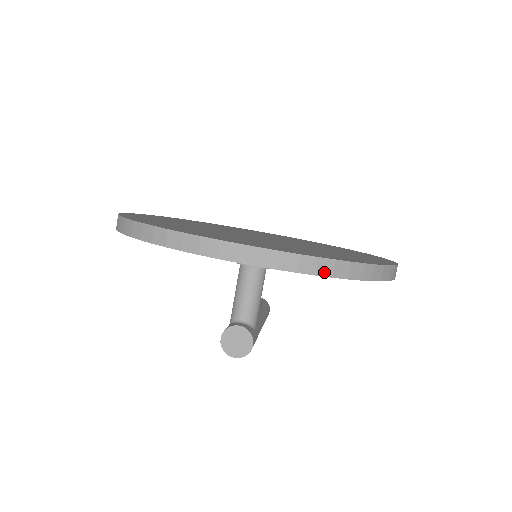
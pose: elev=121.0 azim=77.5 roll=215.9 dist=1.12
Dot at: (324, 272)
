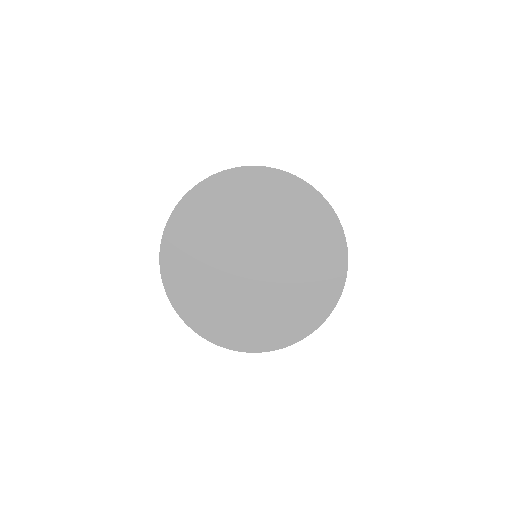
Dot at: occluded
